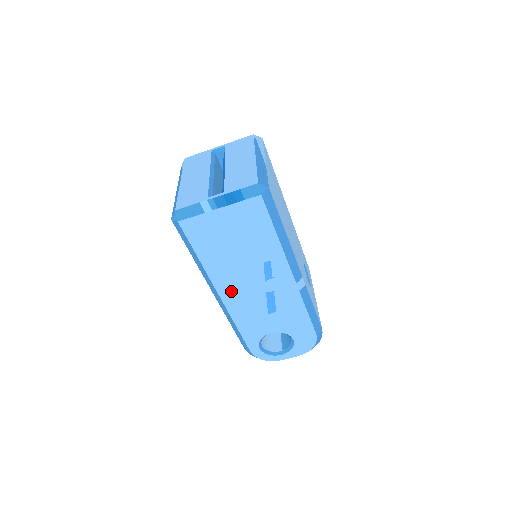
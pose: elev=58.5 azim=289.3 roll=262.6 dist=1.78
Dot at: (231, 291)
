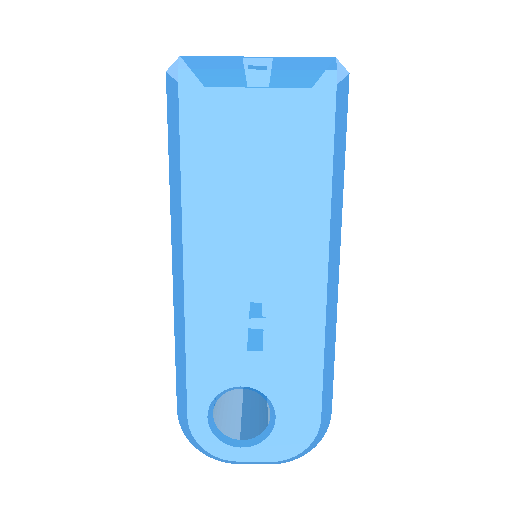
Dot at: (208, 259)
